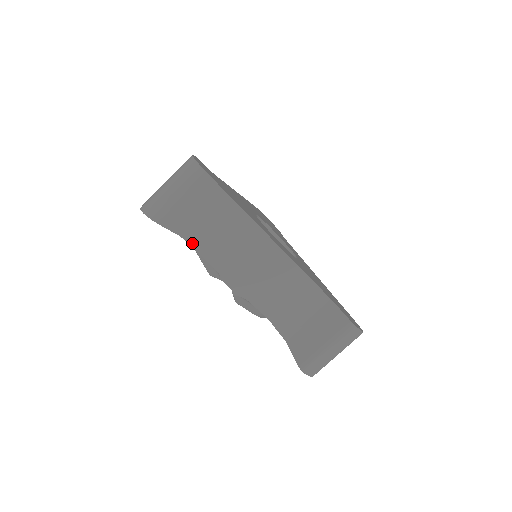
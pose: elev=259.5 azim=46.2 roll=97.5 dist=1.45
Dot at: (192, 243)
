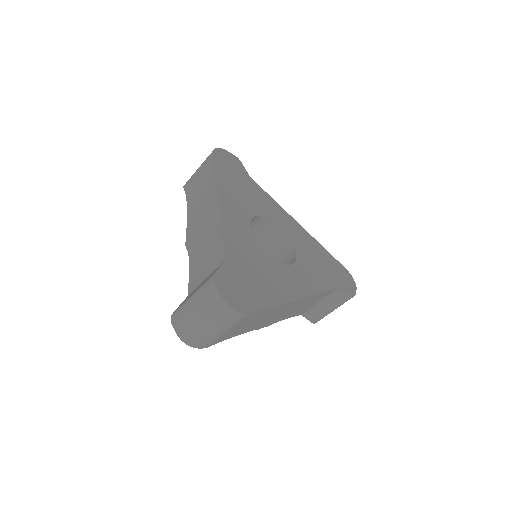
Dot at: occluded
